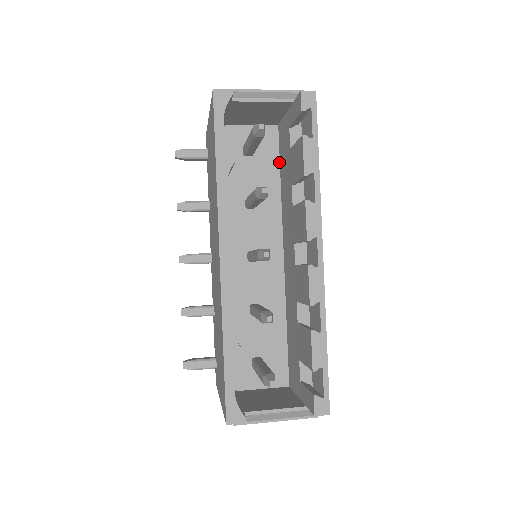
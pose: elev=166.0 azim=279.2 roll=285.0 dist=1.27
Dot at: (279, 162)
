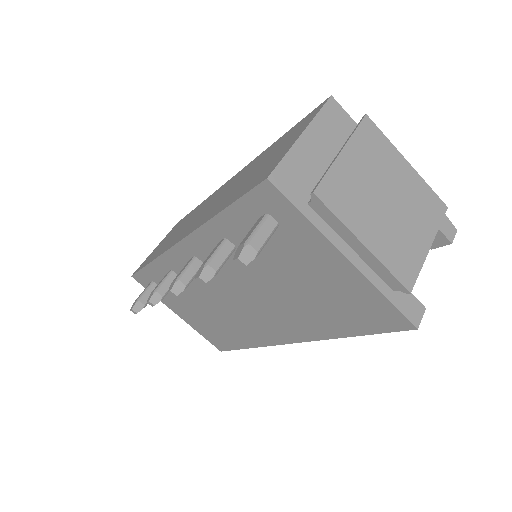
Dot at: occluded
